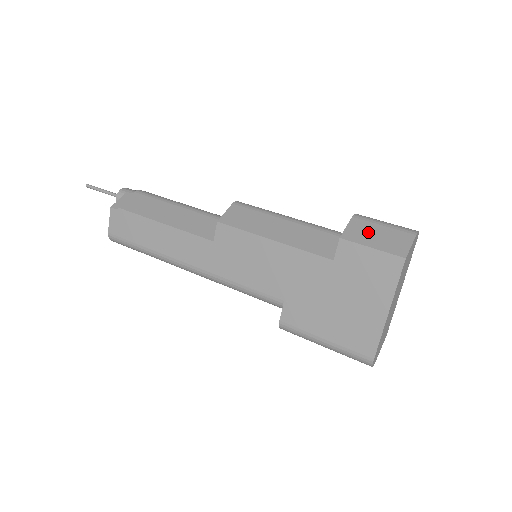
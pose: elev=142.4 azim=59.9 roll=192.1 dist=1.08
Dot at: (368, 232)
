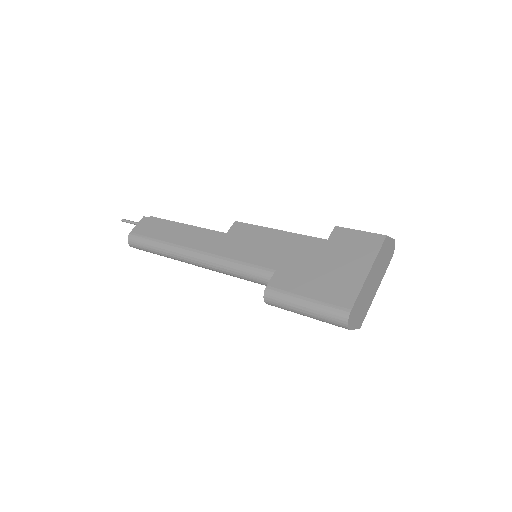
Dot at: occluded
